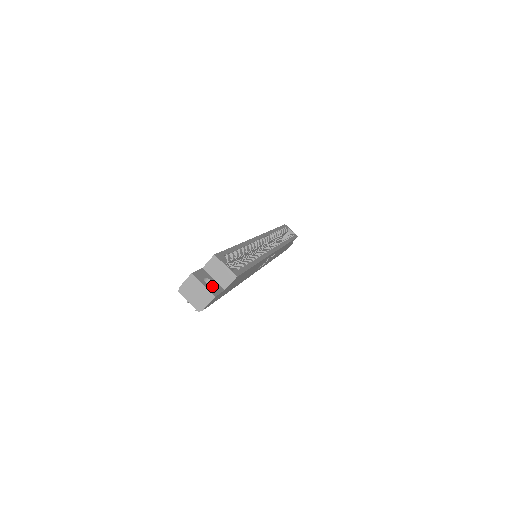
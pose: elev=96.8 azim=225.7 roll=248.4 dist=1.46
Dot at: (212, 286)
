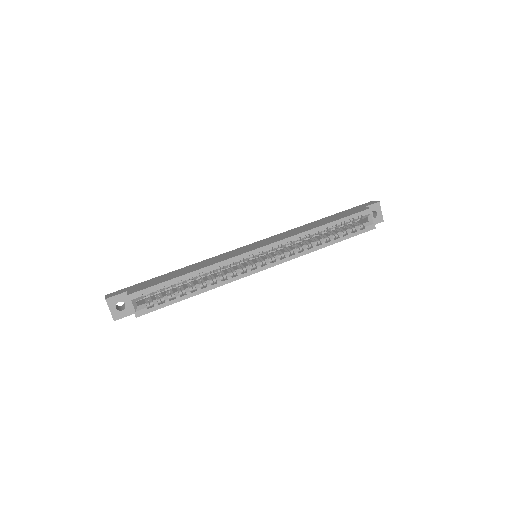
Dot at: (121, 310)
